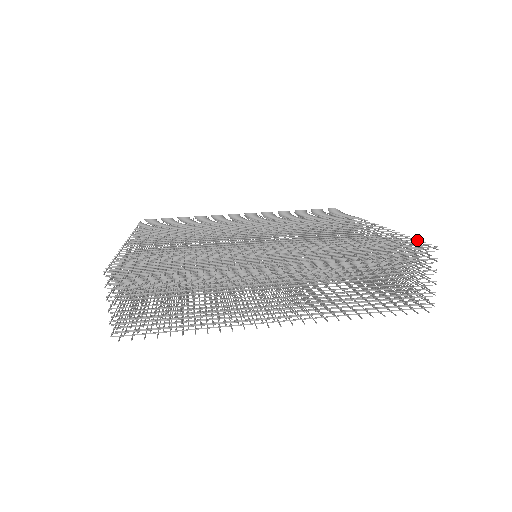
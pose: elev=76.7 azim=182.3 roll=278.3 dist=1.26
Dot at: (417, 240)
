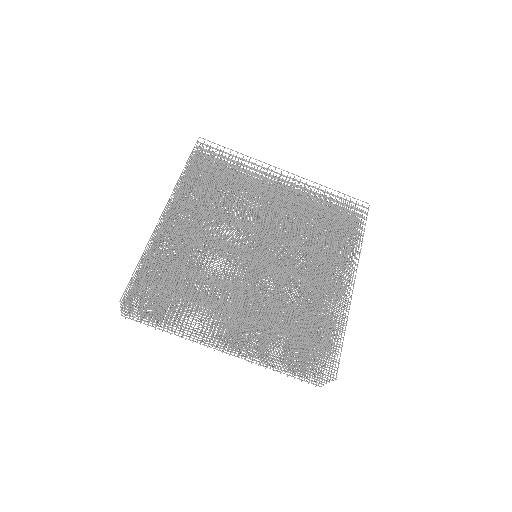
Dot at: occluded
